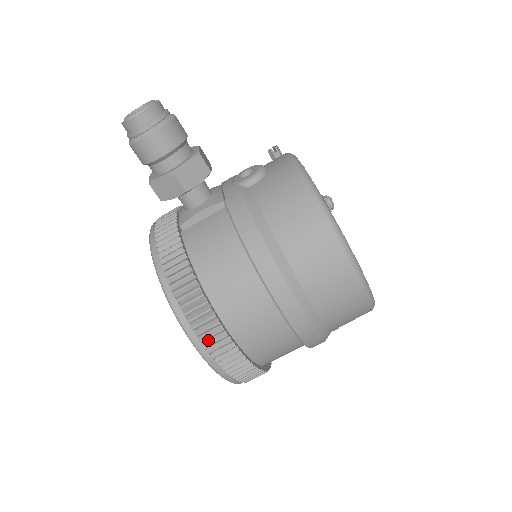
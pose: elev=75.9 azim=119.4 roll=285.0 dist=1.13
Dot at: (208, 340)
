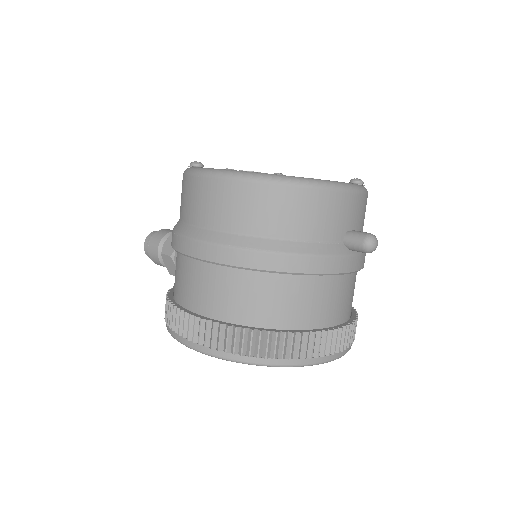
Dot at: (179, 328)
